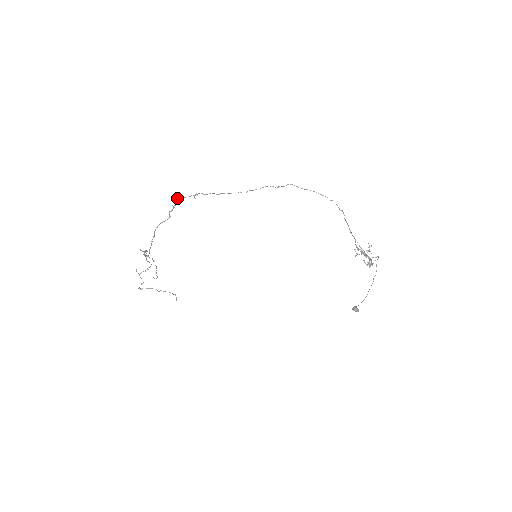
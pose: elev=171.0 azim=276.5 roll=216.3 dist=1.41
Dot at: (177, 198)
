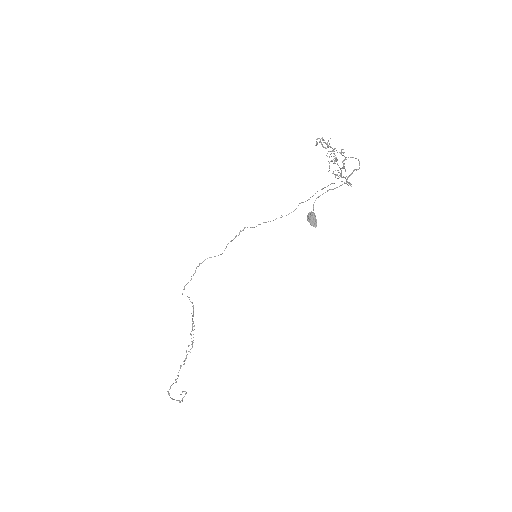
Dot at: occluded
